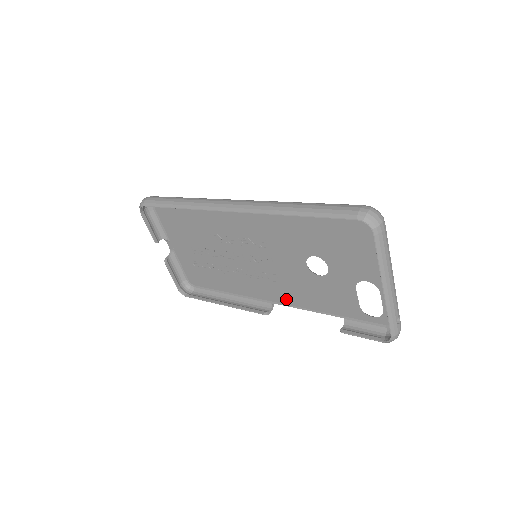
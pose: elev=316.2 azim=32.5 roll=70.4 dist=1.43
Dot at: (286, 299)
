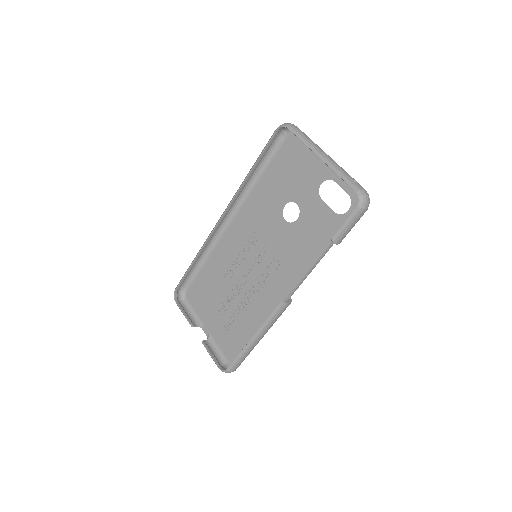
Dot at: (294, 278)
